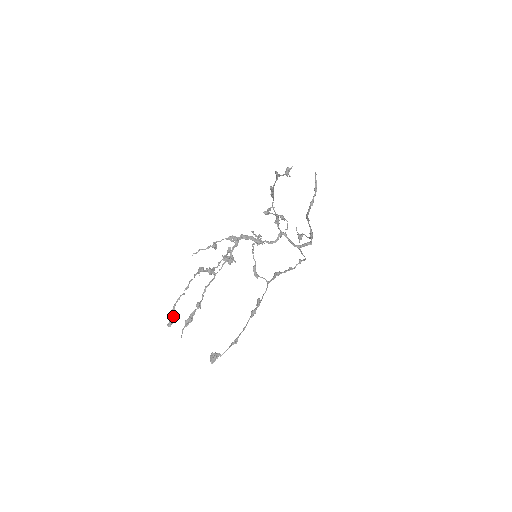
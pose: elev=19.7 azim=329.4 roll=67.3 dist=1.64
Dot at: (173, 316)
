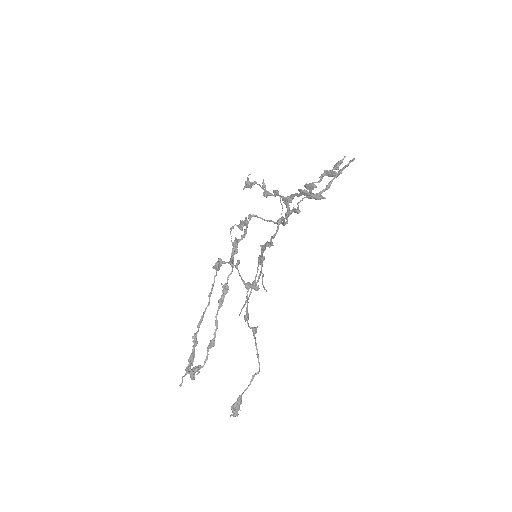
Dot at: (239, 404)
